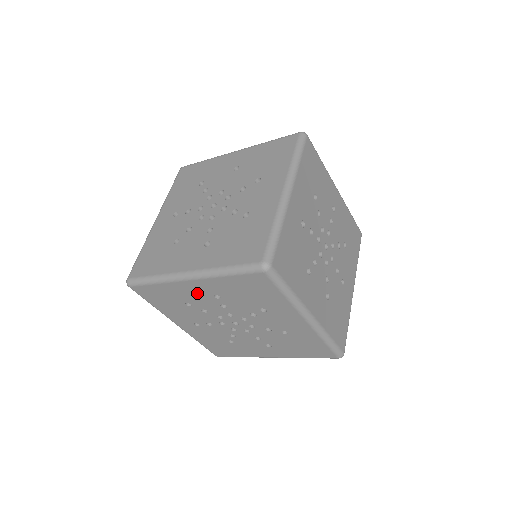
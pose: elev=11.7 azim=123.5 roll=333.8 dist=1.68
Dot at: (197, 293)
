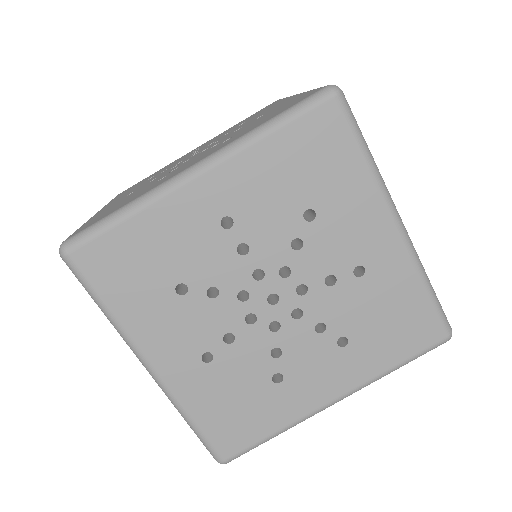
Dot at: occluded
